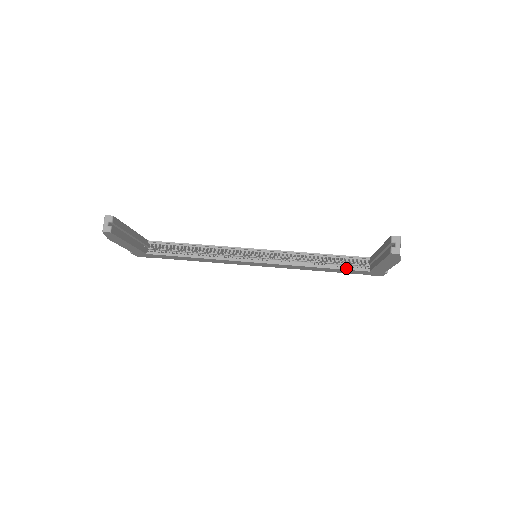
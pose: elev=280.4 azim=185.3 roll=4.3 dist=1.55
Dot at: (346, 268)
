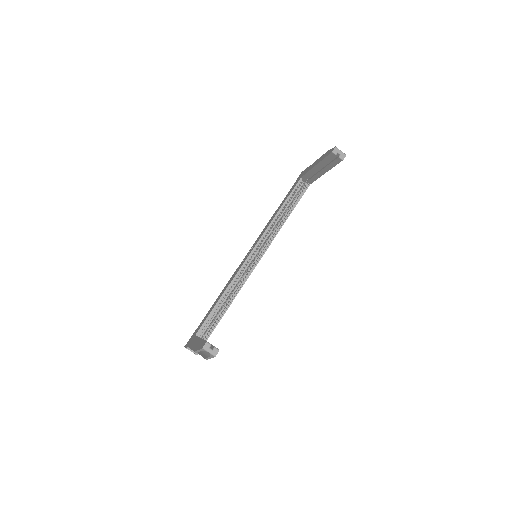
Dot at: (299, 198)
